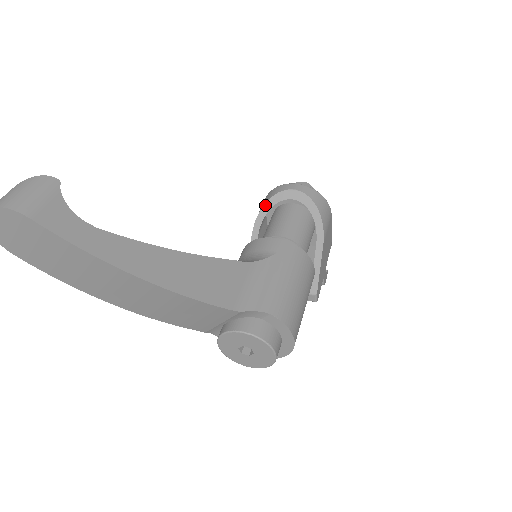
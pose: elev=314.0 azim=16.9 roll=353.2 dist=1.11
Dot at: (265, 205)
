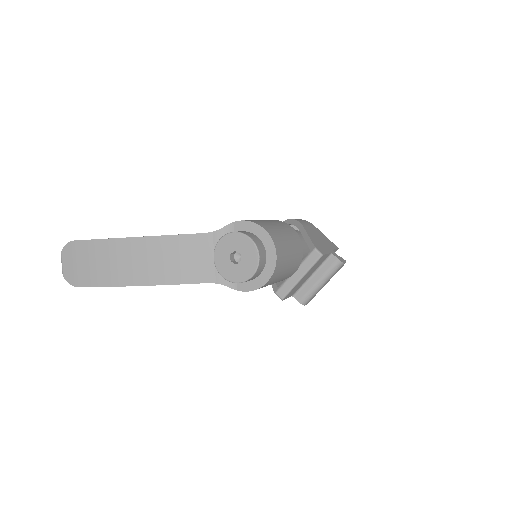
Dot at: occluded
